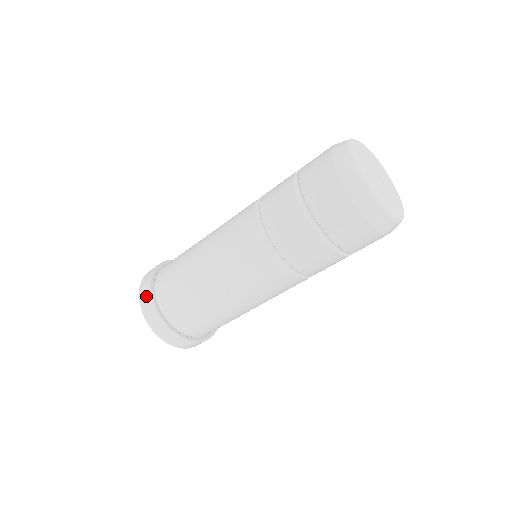
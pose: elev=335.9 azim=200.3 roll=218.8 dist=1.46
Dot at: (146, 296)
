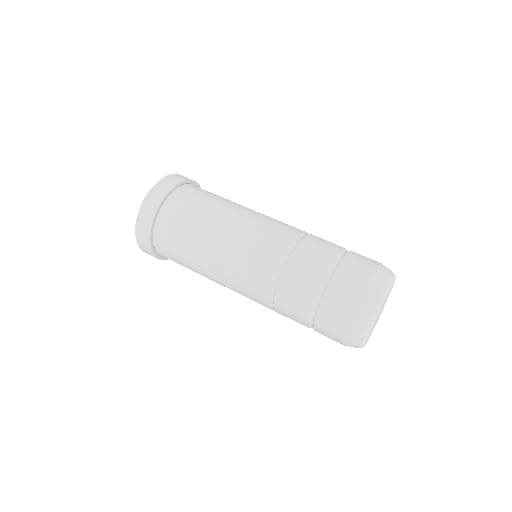
Dot at: (157, 196)
